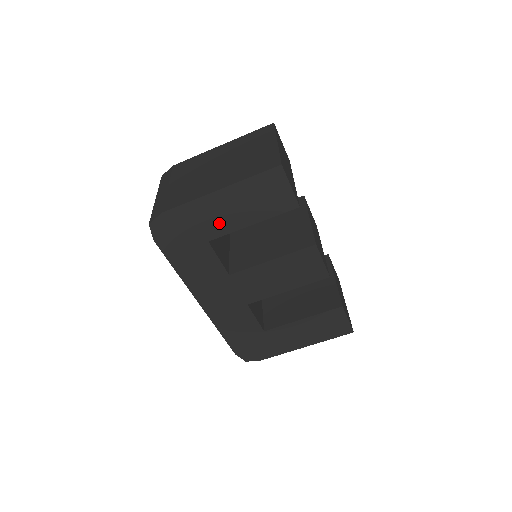
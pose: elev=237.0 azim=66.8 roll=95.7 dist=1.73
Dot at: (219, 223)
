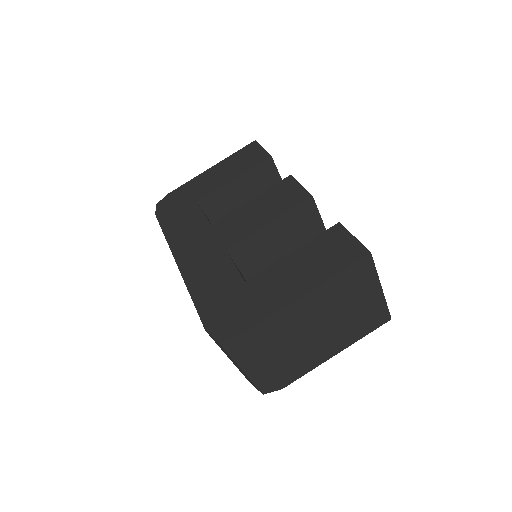
Dot at: (208, 187)
